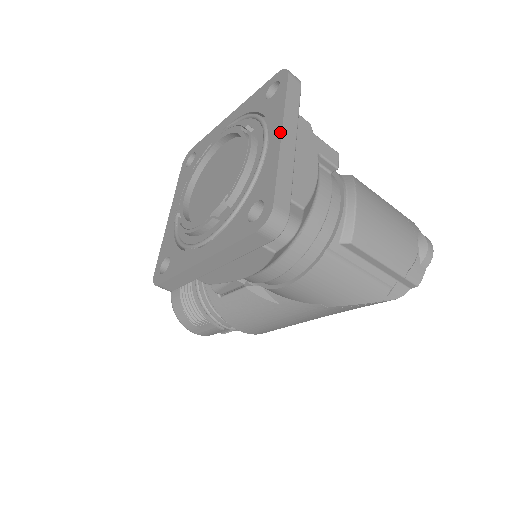
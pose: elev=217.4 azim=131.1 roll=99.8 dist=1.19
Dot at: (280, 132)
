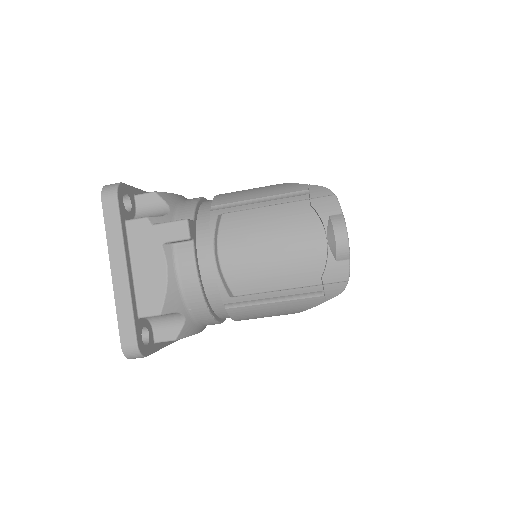
Dot at: (111, 271)
